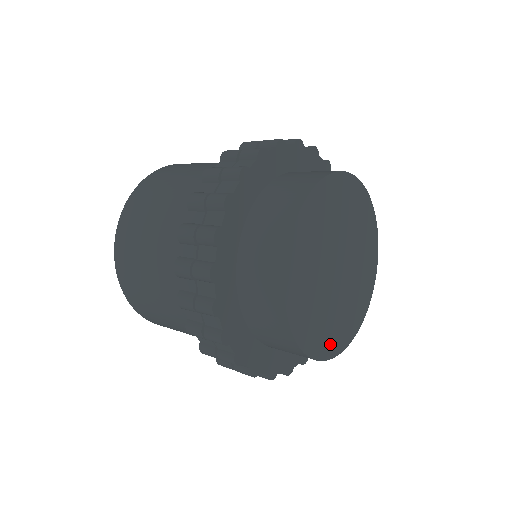
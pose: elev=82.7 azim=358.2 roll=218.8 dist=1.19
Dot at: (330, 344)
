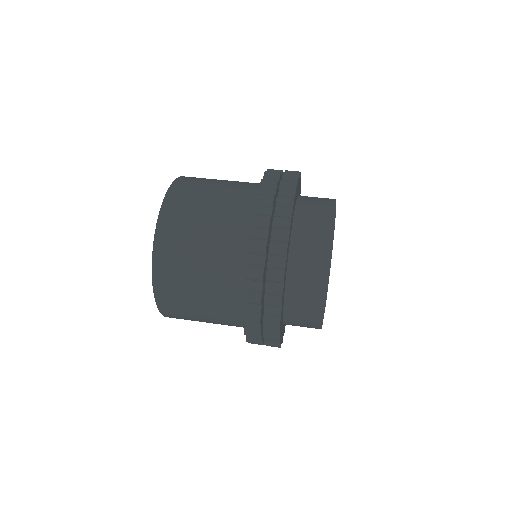
Dot at: occluded
